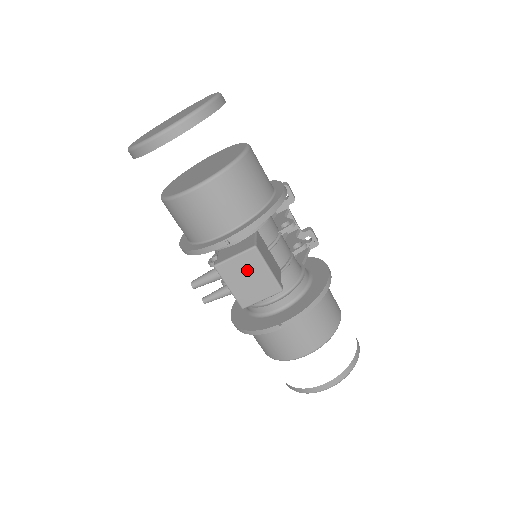
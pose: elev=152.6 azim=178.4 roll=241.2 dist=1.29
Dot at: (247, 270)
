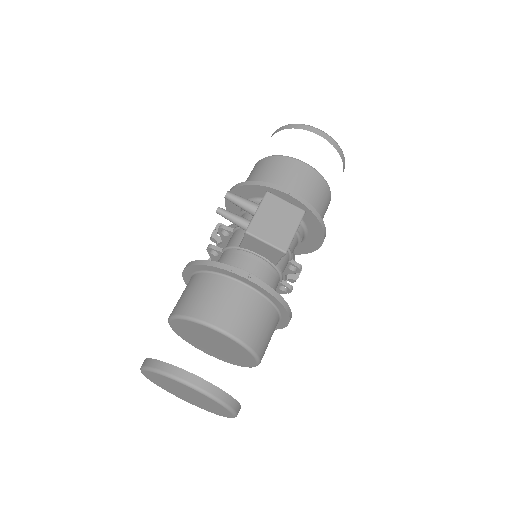
Dot at: (283, 215)
